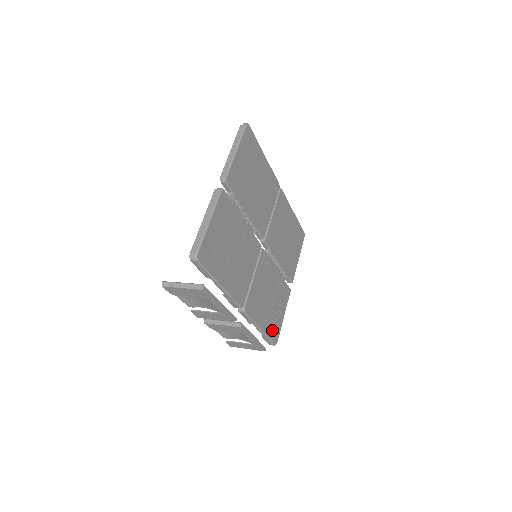
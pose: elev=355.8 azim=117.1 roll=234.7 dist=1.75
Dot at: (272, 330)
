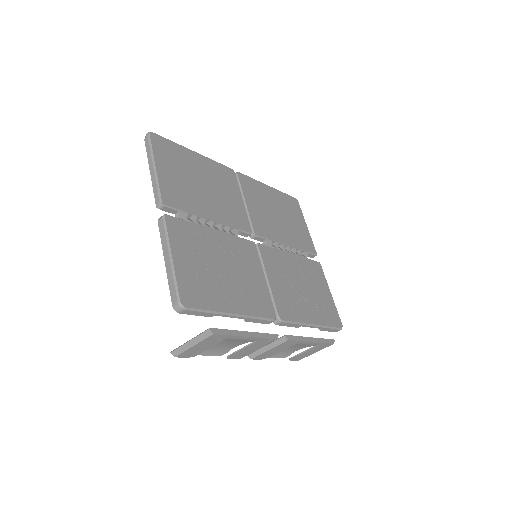
Dot at: (327, 317)
